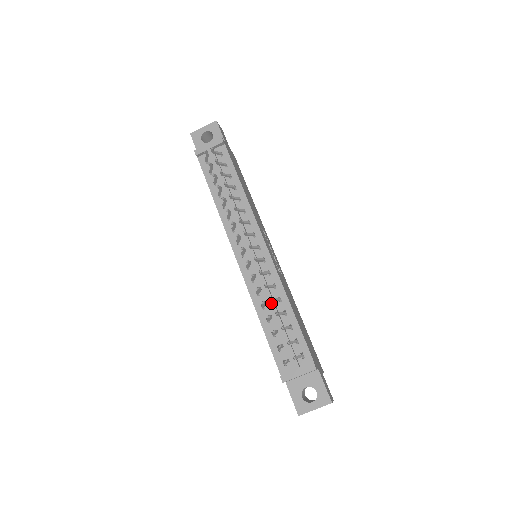
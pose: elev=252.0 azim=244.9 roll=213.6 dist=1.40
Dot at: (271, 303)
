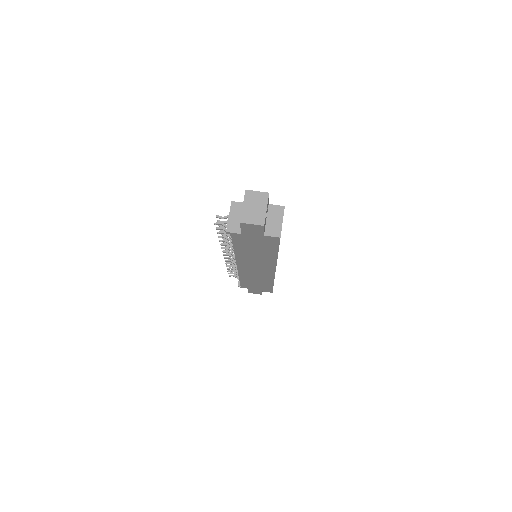
Dot at: occluded
